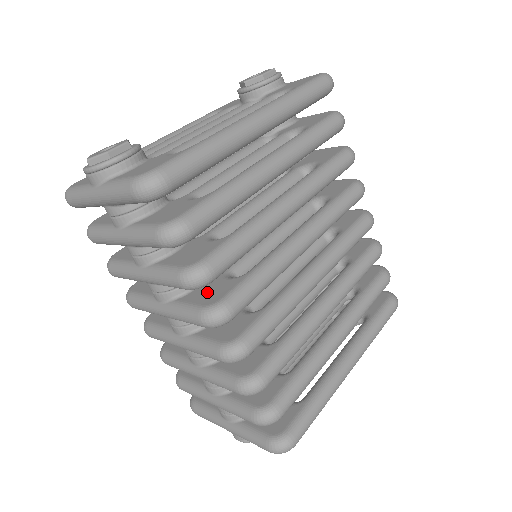
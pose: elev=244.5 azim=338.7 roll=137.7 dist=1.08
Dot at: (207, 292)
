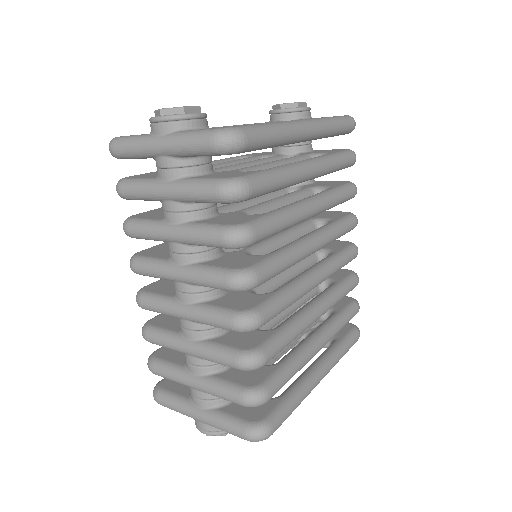
Dot at: (232, 261)
